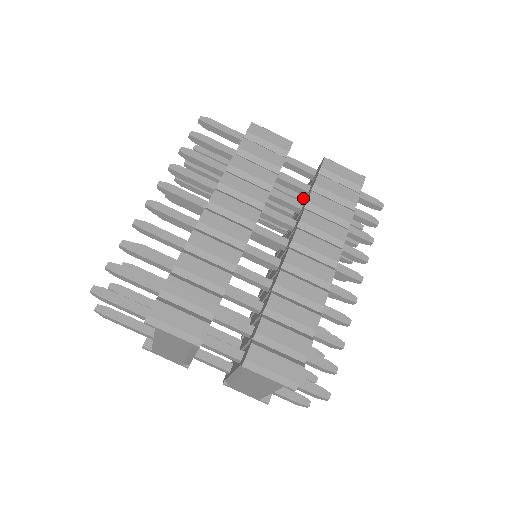
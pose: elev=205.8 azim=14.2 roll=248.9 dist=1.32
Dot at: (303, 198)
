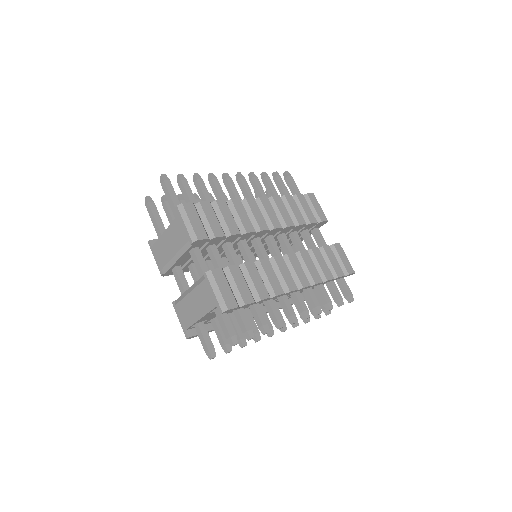
Dot at: occluded
